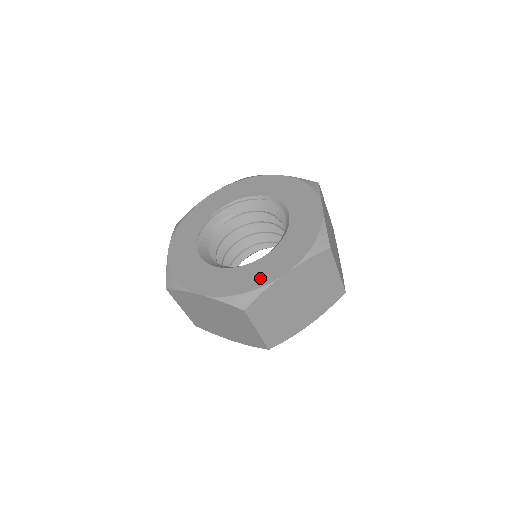
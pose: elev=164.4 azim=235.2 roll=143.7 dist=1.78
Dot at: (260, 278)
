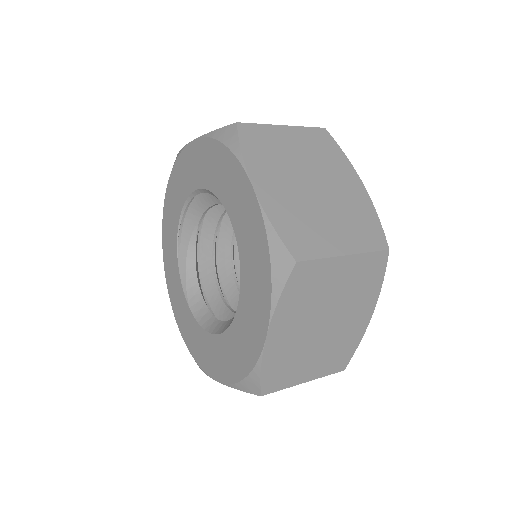
Dot at: (248, 350)
